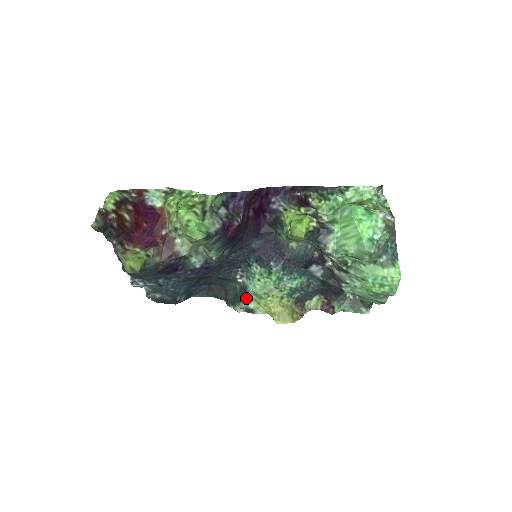
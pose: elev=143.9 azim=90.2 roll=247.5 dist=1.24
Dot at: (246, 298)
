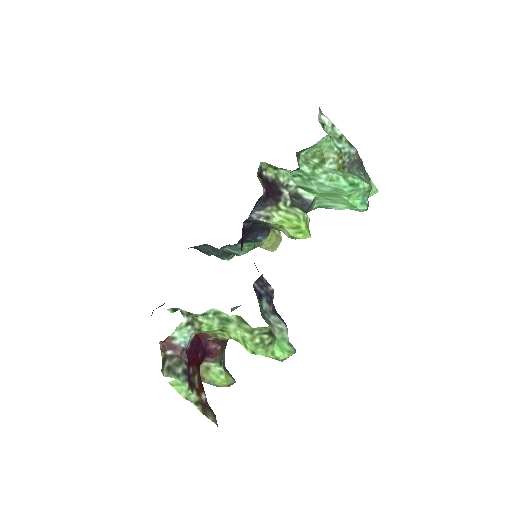
Dot at: occluded
